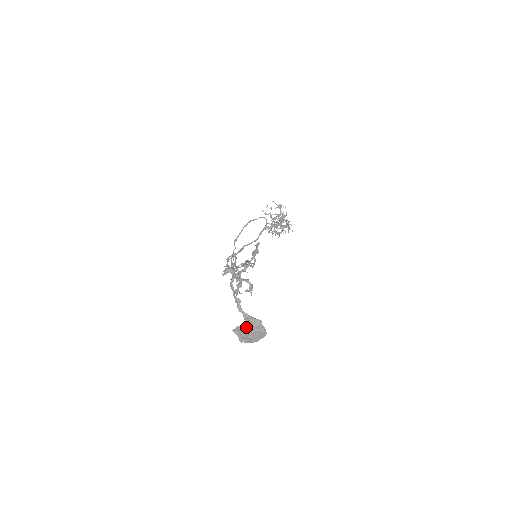
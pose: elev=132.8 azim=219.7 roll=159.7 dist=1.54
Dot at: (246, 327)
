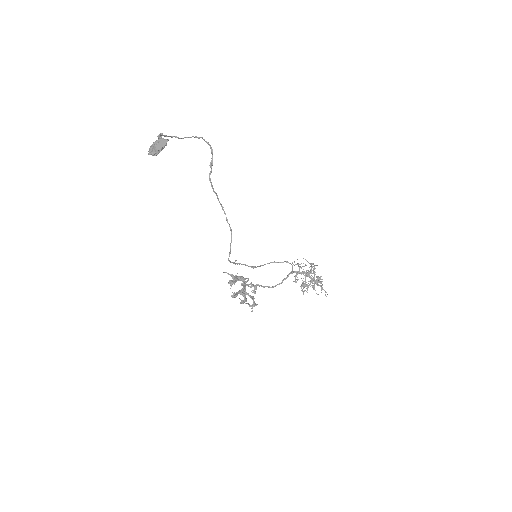
Dot at: occluded
